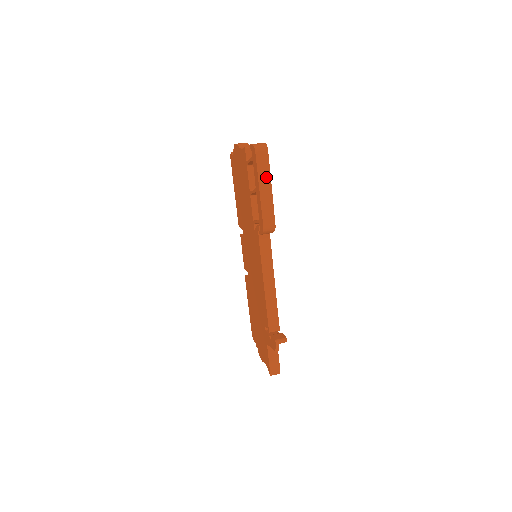
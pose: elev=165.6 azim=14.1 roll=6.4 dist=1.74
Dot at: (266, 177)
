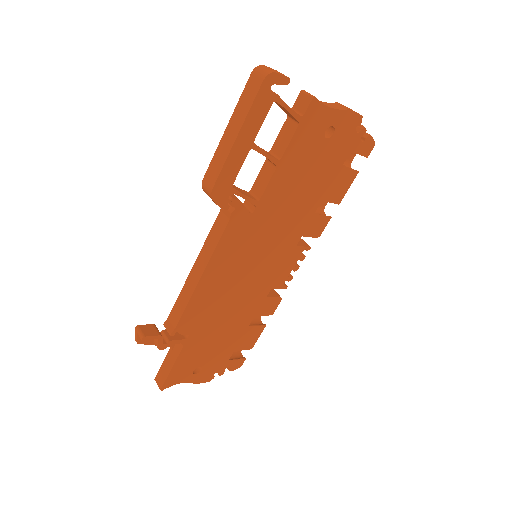
Dot at: (241, 117)
